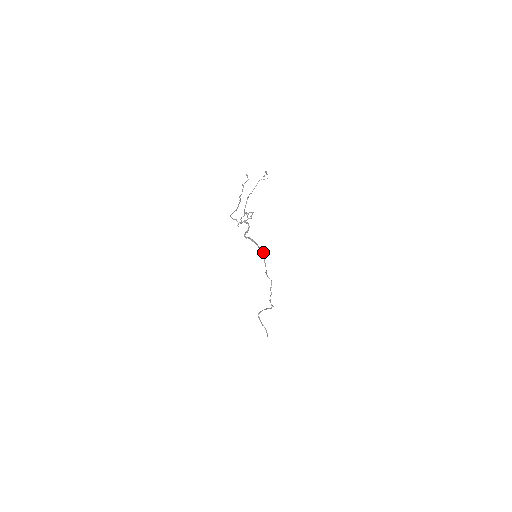
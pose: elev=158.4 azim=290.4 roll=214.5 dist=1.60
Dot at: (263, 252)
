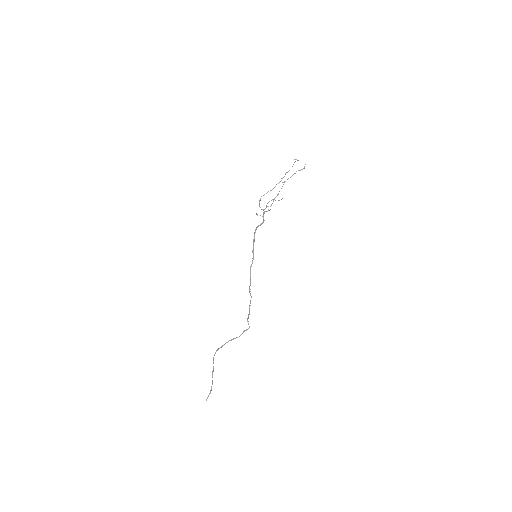
Dot at: occluded
